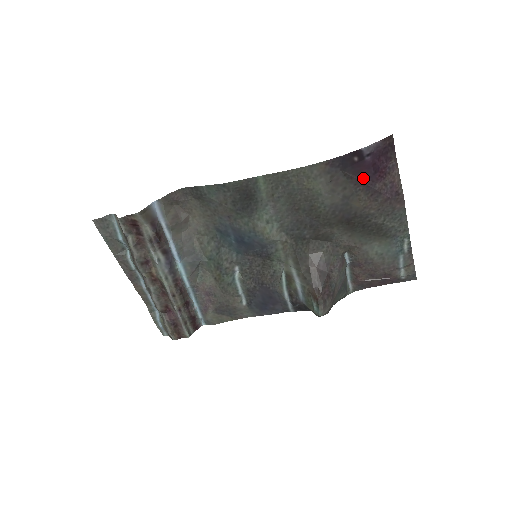
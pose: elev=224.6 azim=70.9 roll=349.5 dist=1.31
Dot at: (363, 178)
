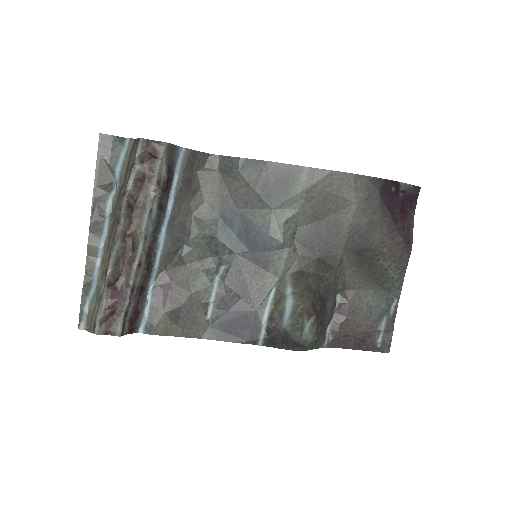
Dot at: (391, 211)
